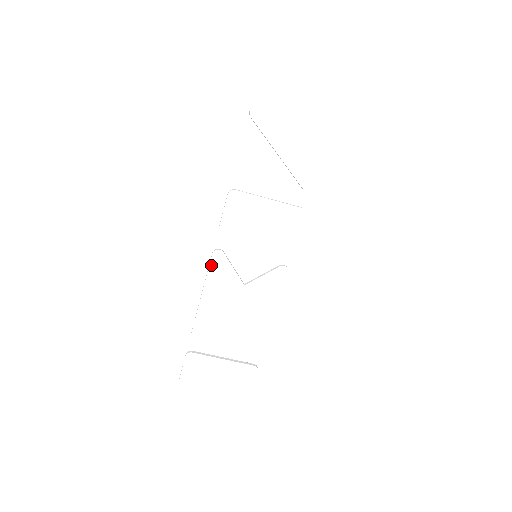
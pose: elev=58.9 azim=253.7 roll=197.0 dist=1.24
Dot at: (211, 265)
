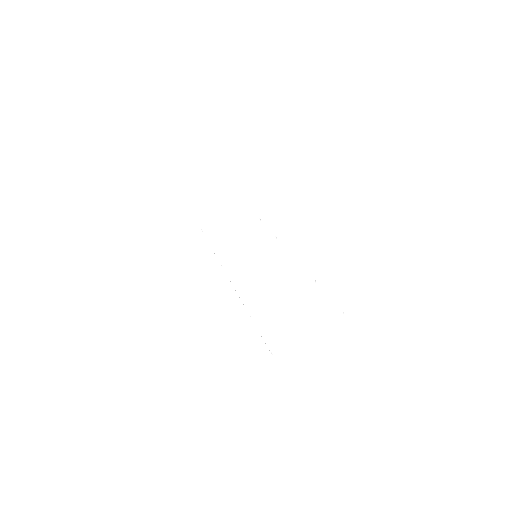
Dot at: (230, 279)
